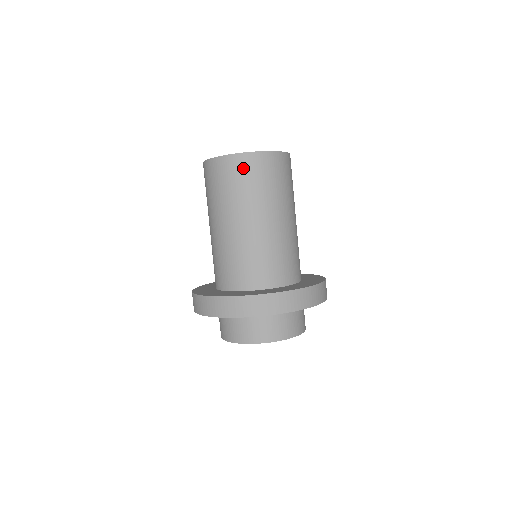
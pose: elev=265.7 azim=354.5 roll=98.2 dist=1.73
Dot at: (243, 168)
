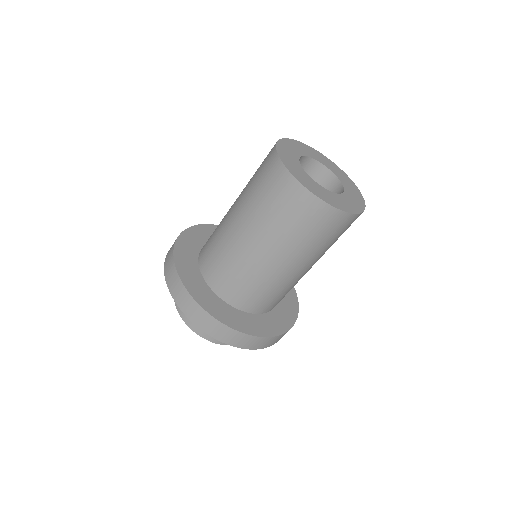
Dot at: (283, 191)
